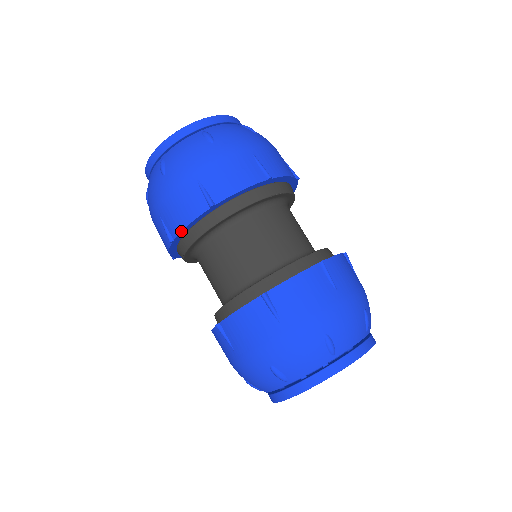
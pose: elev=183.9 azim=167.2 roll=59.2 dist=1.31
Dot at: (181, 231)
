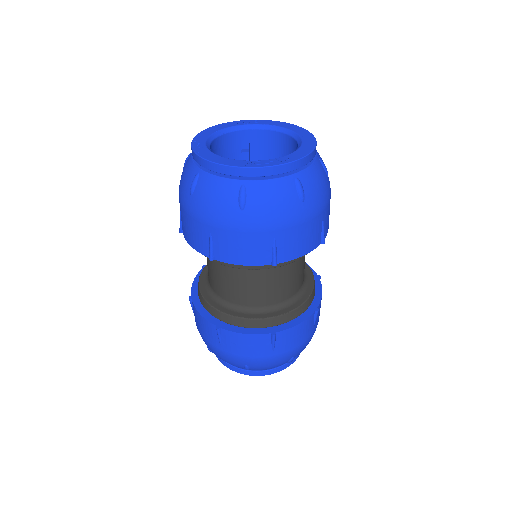
Dot at: occluded
